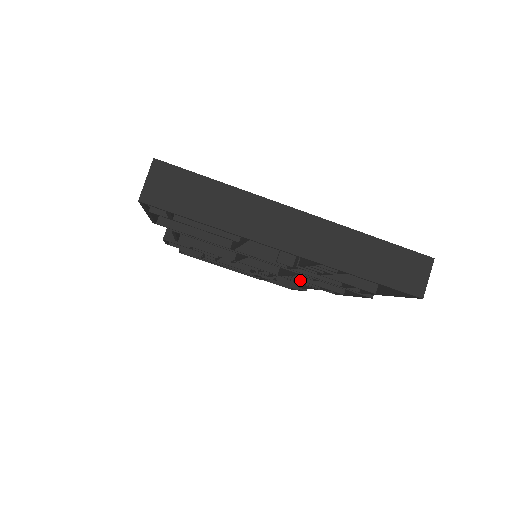
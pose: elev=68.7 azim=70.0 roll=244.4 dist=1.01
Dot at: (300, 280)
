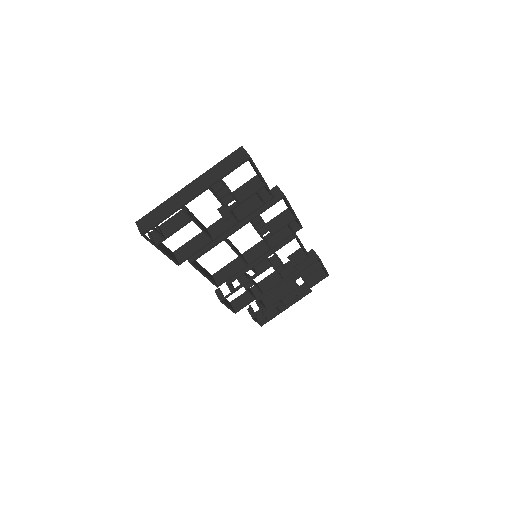
Dot at: (272, 235)
